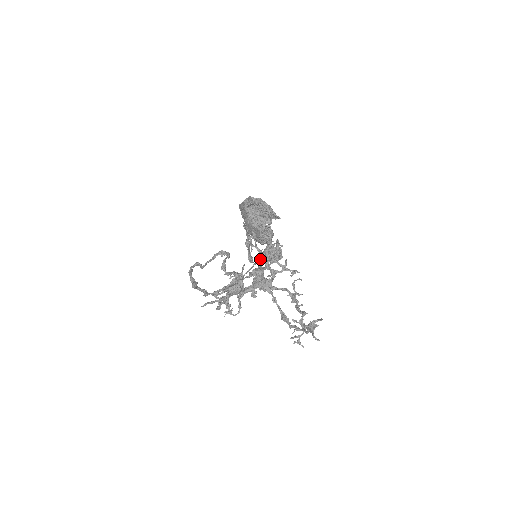
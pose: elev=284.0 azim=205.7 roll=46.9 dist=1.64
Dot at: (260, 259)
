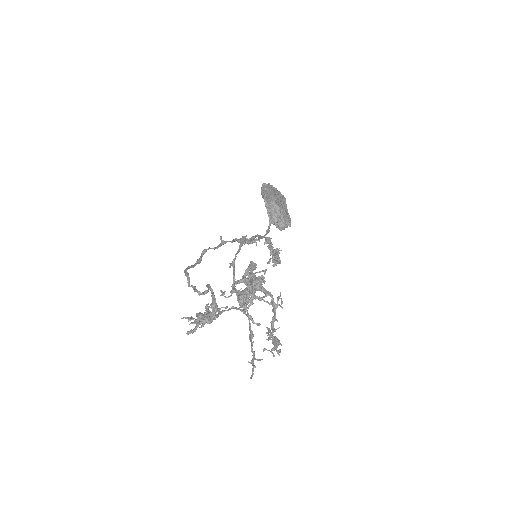
Dot at: occluded
